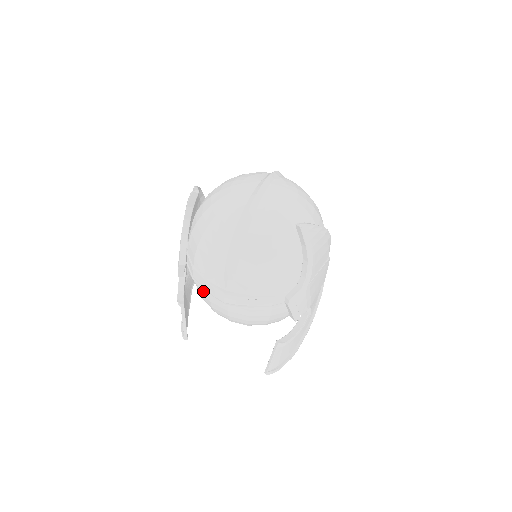
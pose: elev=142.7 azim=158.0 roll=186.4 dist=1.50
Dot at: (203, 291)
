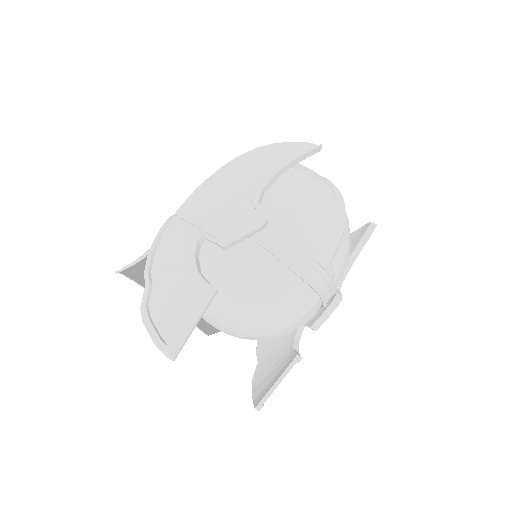
Dot at: (271, 272)
